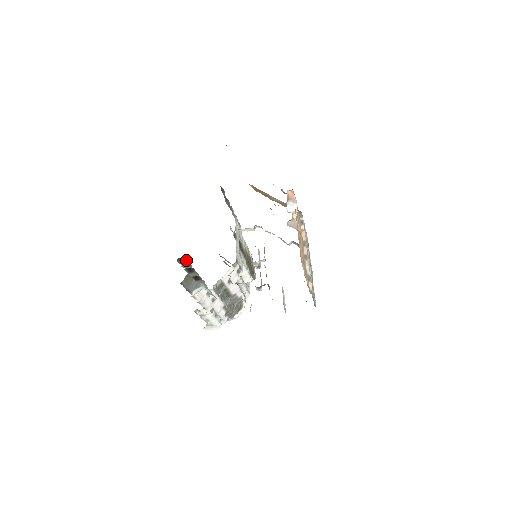
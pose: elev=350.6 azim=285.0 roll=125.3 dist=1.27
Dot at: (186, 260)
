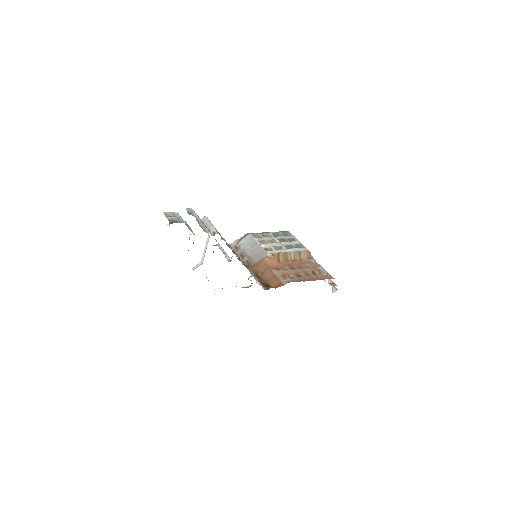
Dot at: occluded
